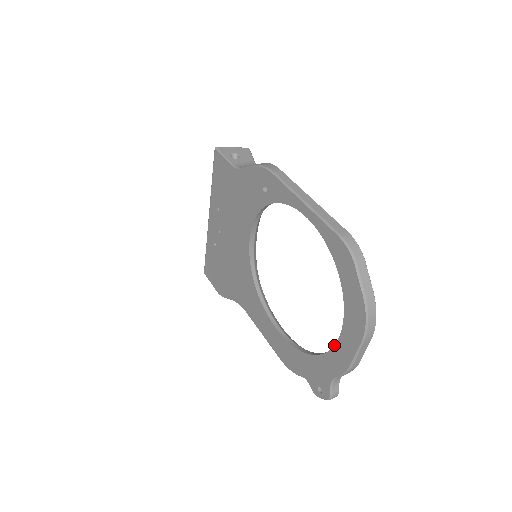
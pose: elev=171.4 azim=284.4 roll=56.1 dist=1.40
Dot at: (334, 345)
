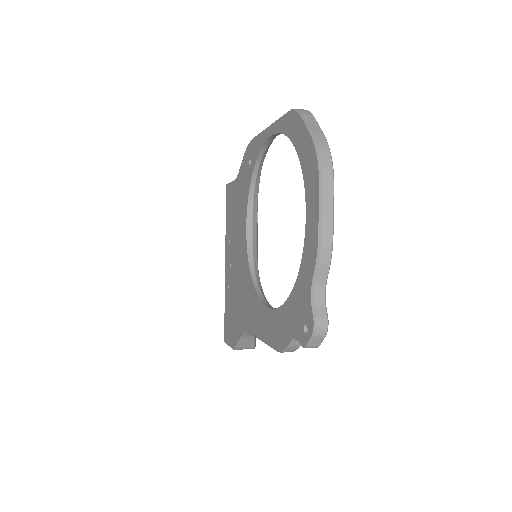
Dot at: occluded
